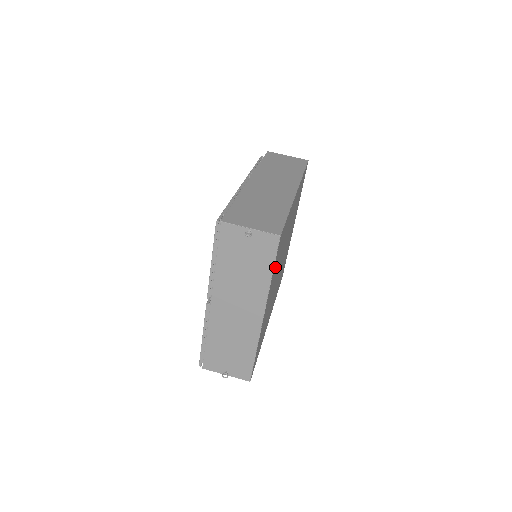
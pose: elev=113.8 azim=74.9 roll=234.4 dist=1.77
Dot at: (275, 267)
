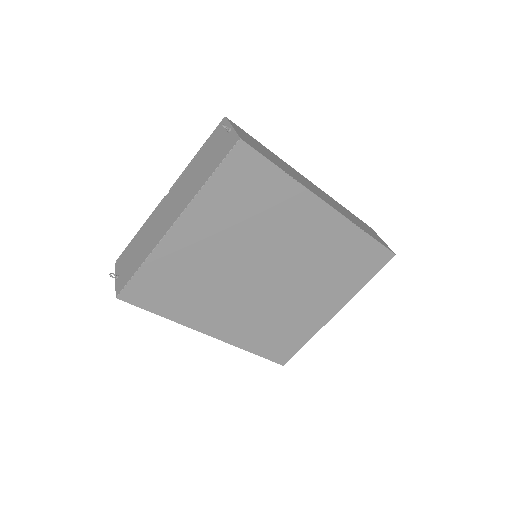
Dot at: (224, 193)
